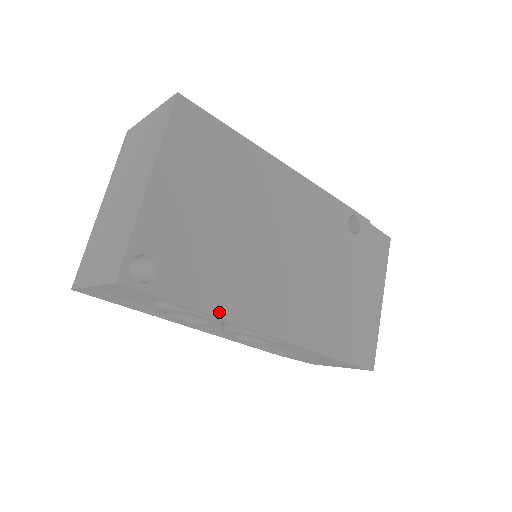
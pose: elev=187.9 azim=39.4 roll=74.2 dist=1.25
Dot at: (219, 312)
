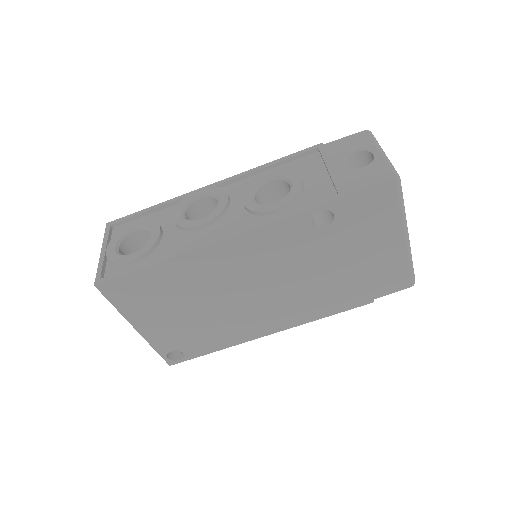
Dot at: (235, 343)
